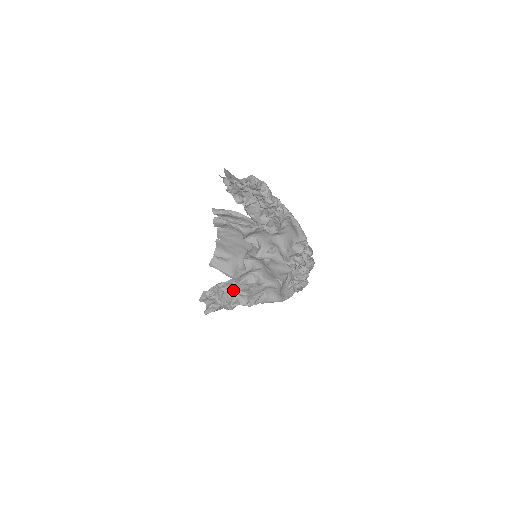
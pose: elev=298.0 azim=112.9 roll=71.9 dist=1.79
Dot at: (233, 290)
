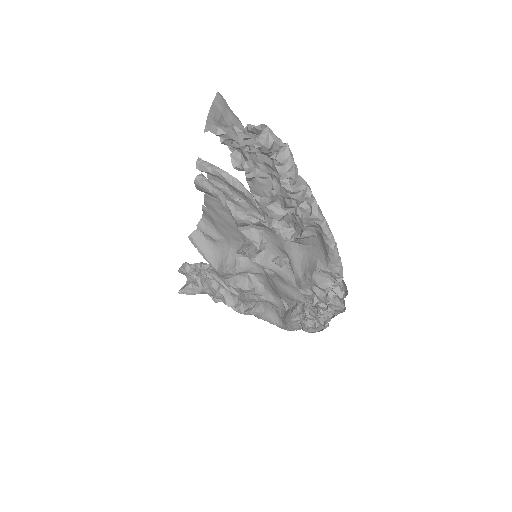
Dot at: (220, 281)
